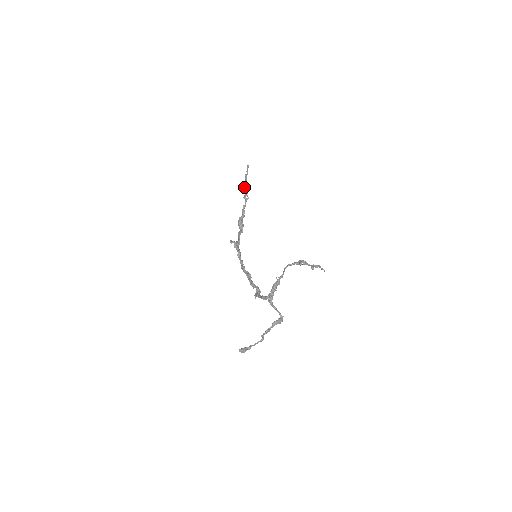
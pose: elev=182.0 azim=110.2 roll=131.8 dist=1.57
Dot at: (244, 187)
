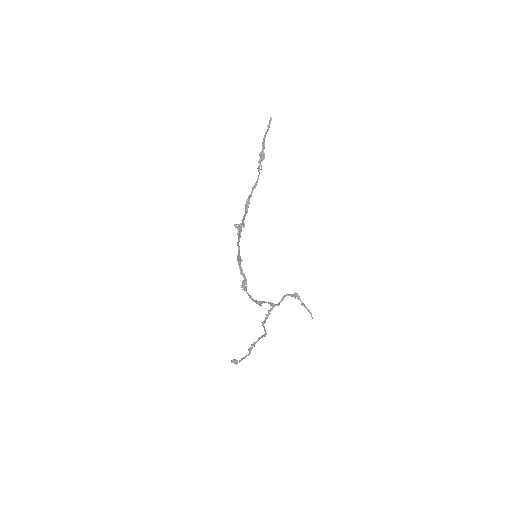
Dot at: (261, 152)
